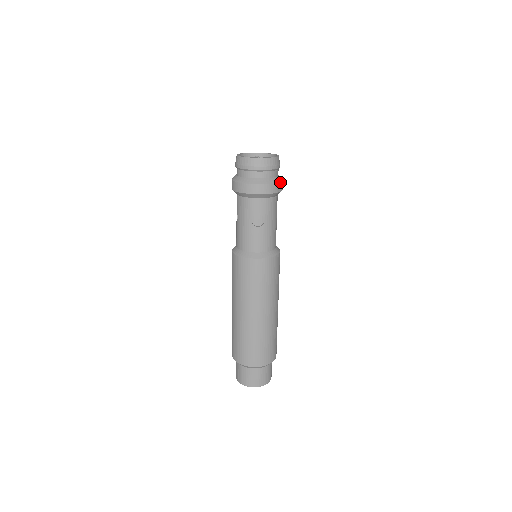
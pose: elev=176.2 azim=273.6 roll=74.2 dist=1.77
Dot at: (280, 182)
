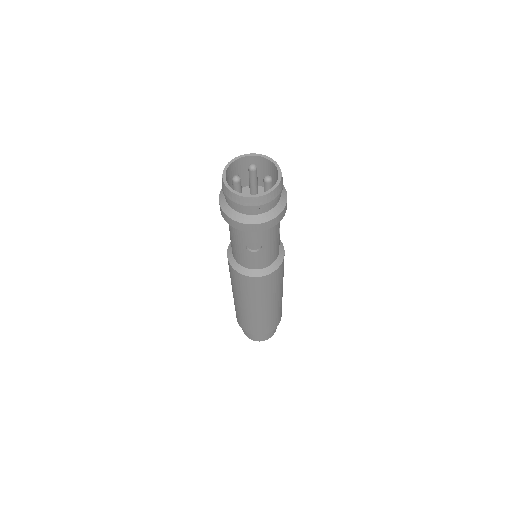
Dot at: (282, 211)
